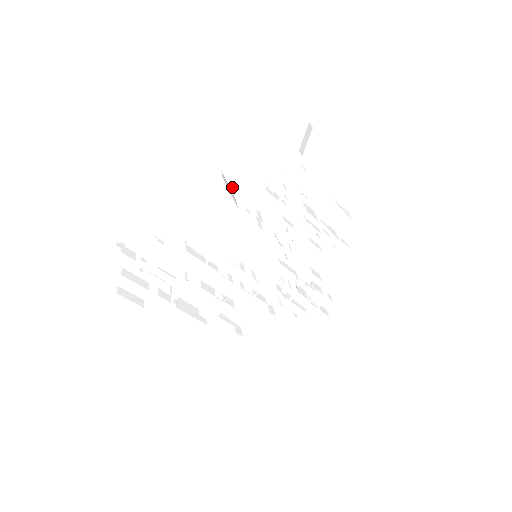
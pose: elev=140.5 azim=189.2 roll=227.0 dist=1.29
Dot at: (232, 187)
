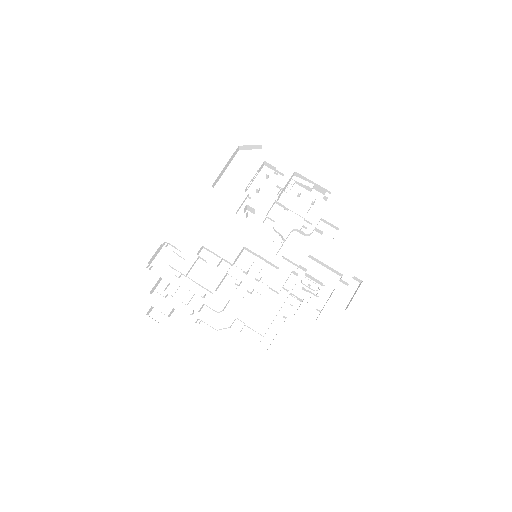
Dot at: (223, 200)
